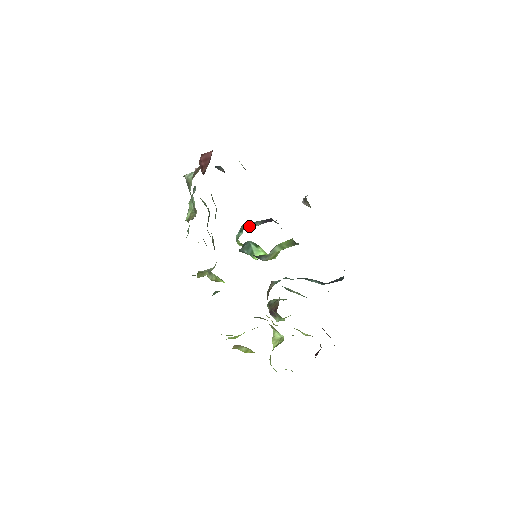
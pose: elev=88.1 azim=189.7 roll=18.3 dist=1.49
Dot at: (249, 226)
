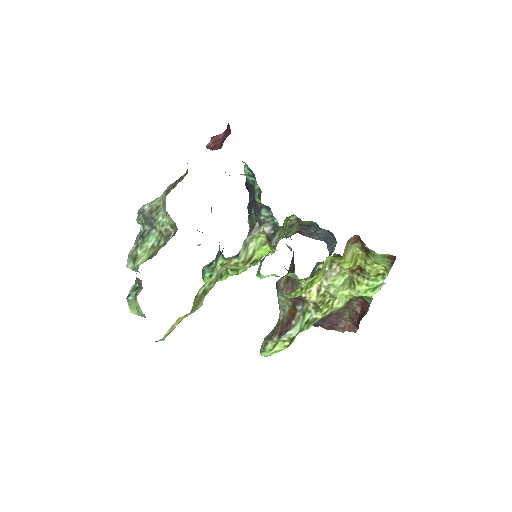
Dot at: occluded
